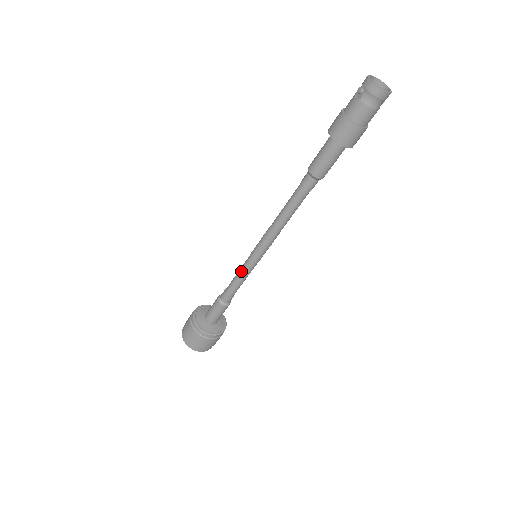
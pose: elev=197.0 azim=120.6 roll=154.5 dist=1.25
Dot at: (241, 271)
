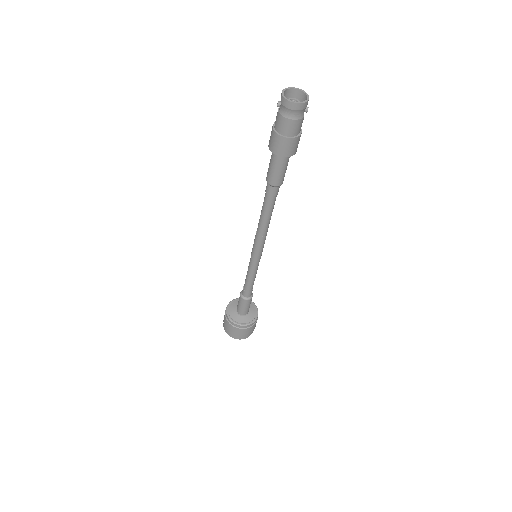
Dot at: (248, 269)
